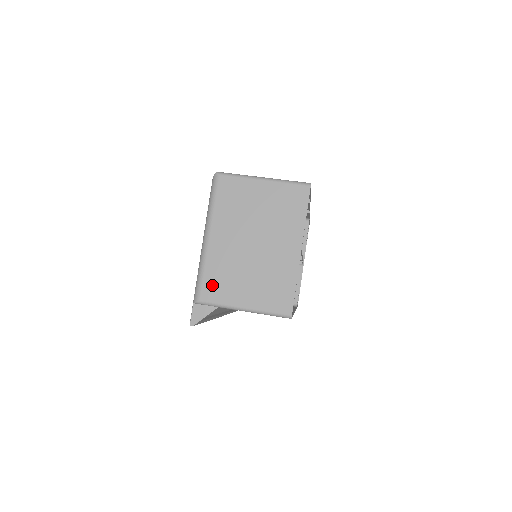
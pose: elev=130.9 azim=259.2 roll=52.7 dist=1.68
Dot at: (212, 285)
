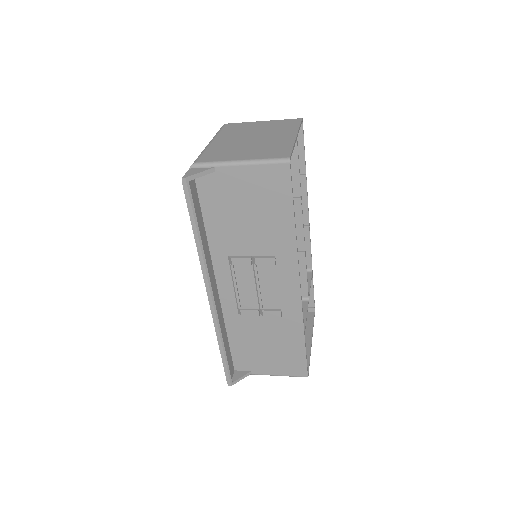
Dot at: (211, 156)
